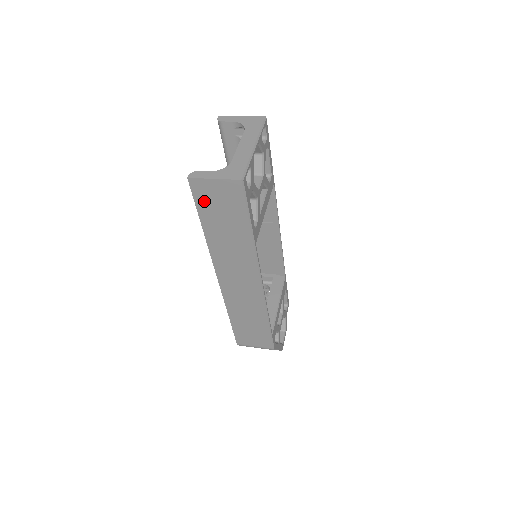
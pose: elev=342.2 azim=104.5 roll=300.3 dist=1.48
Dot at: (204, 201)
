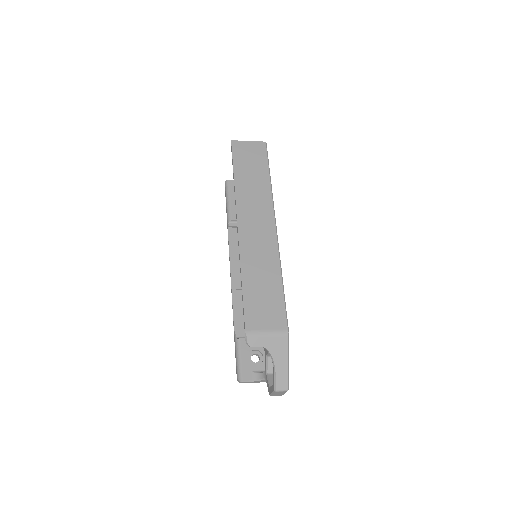
Dot at: (239, 155)
